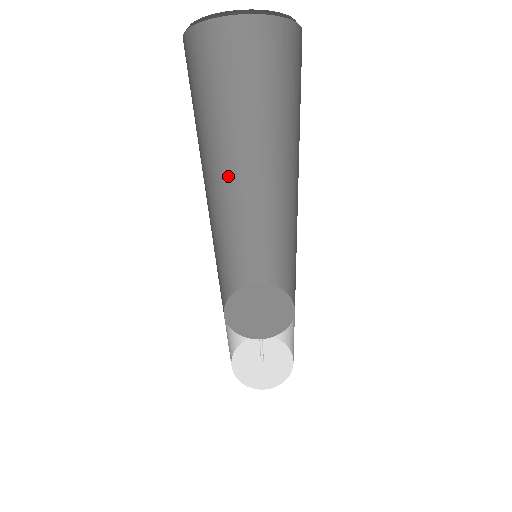
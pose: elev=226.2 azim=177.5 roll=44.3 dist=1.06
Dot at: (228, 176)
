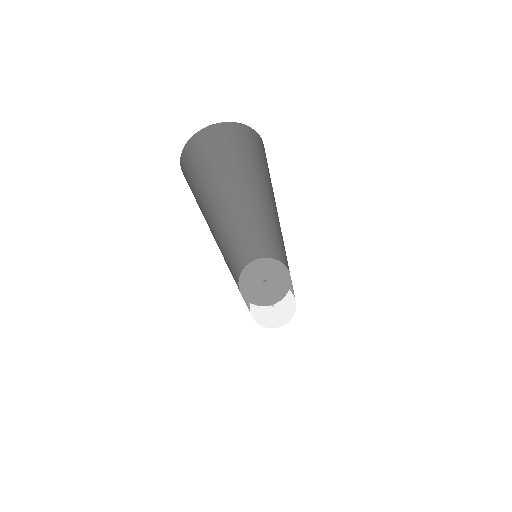
Dot at: (243, 201)
